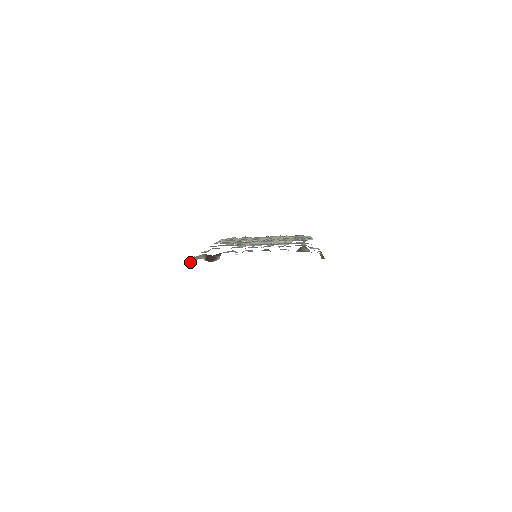
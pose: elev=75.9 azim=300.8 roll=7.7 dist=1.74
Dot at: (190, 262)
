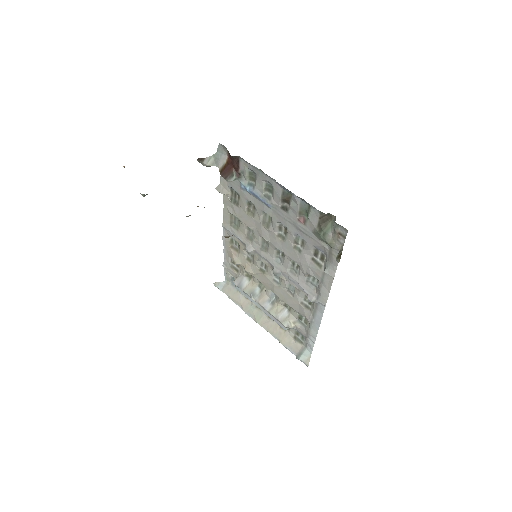
Dot at: (205, 163)
